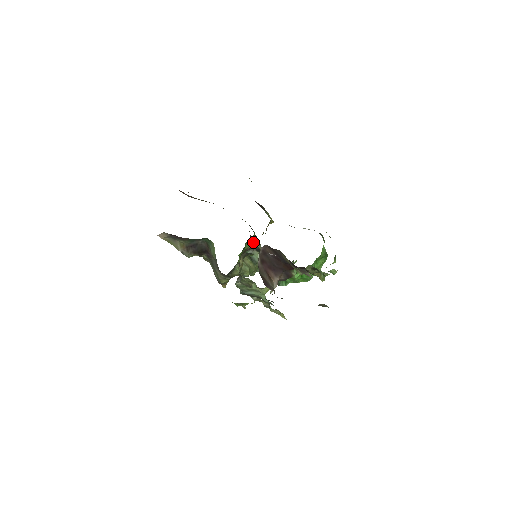
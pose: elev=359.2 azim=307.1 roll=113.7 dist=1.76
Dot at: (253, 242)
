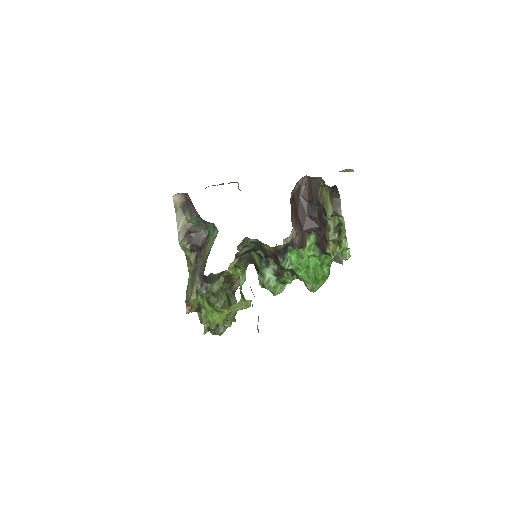
Dot at: (237, 284)
